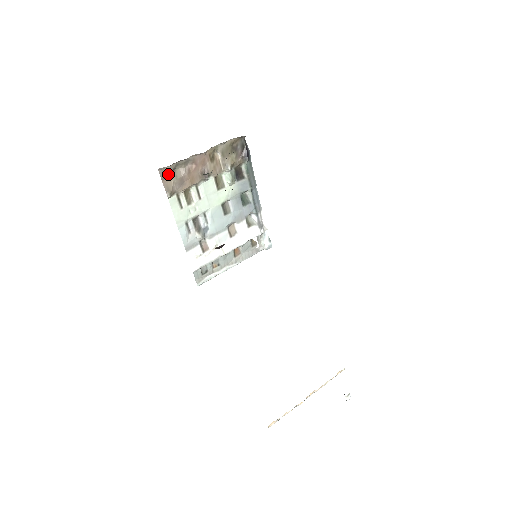
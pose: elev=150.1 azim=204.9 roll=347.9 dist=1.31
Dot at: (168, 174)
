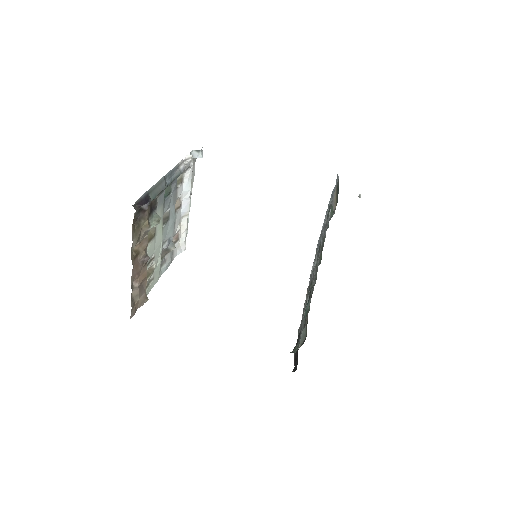
Dot at: (134, 306)
